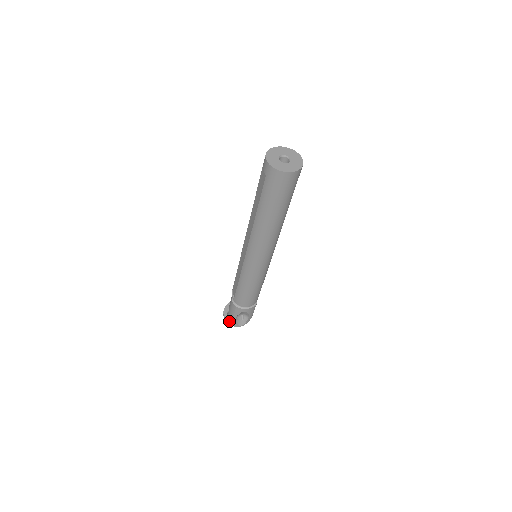
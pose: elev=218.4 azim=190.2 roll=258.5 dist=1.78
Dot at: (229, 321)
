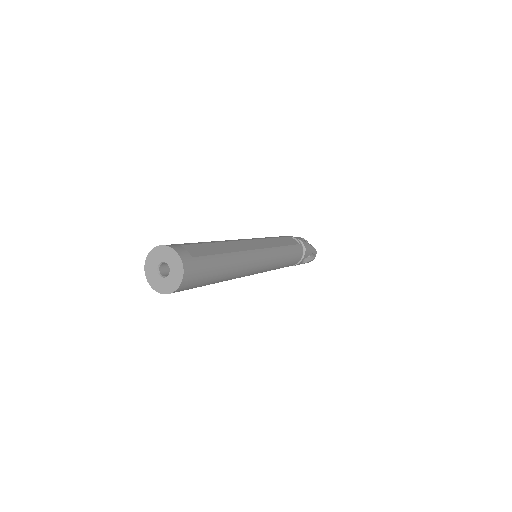
Dot at: occluded
